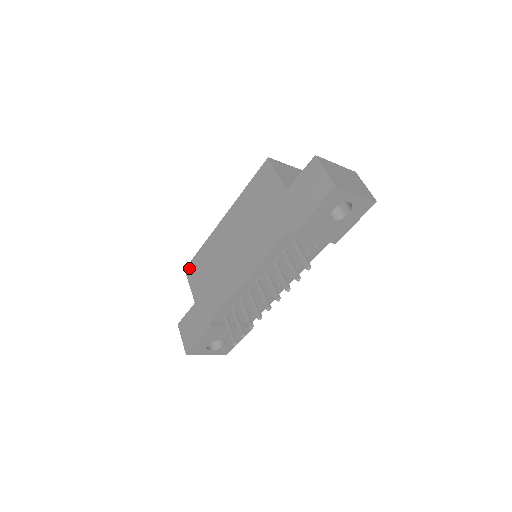
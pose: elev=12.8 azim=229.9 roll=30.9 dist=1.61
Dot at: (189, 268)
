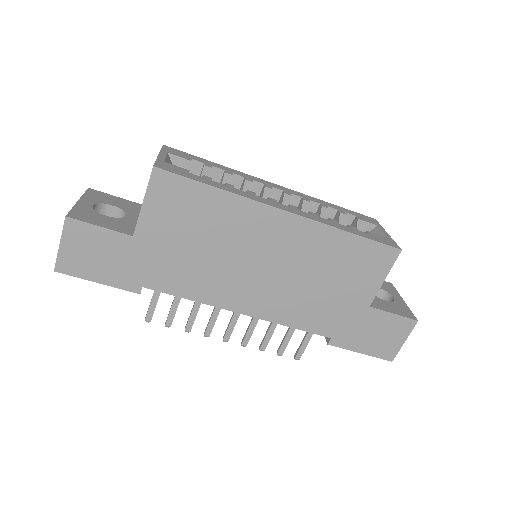
Dot at: (166, 180)
